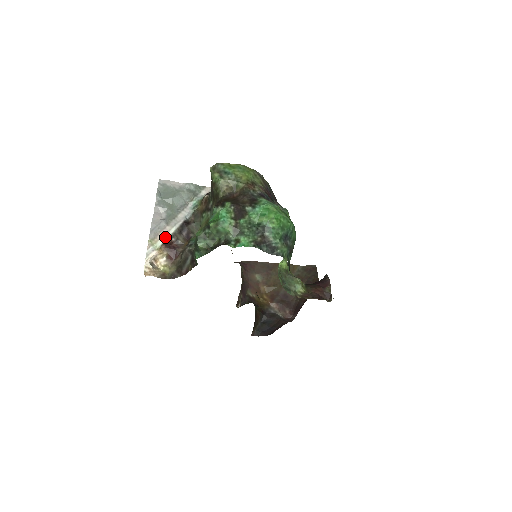
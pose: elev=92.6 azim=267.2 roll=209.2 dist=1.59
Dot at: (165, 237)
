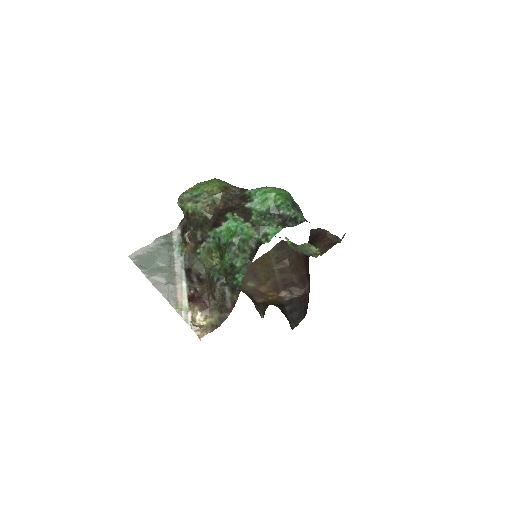
Dot at: (184, 295)
